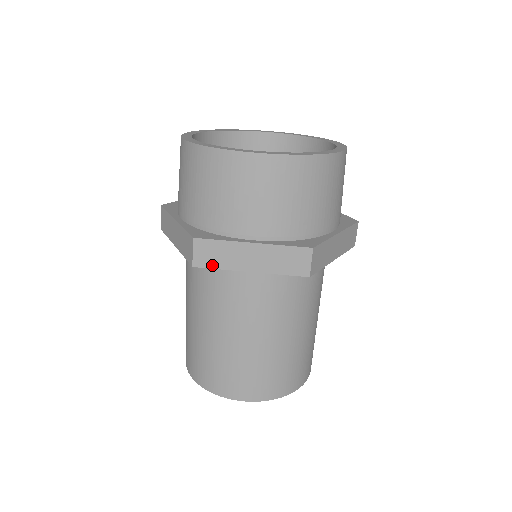
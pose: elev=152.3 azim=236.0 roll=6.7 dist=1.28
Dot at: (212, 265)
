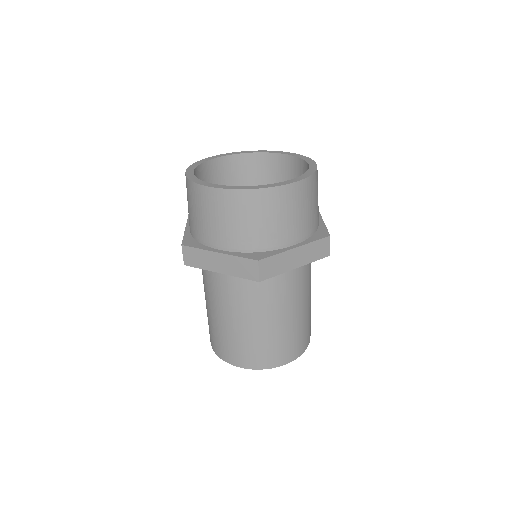
Dot at: (272, 275)
